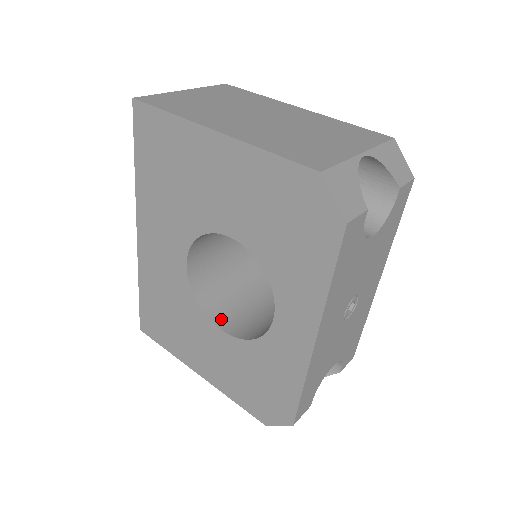
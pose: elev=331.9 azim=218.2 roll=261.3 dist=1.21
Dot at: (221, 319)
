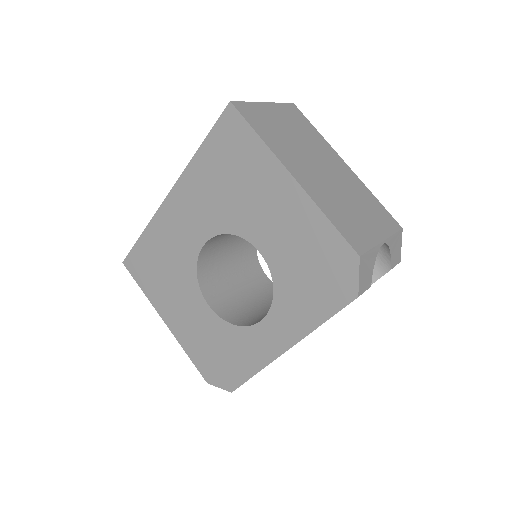
Dot at: (209, 294)
